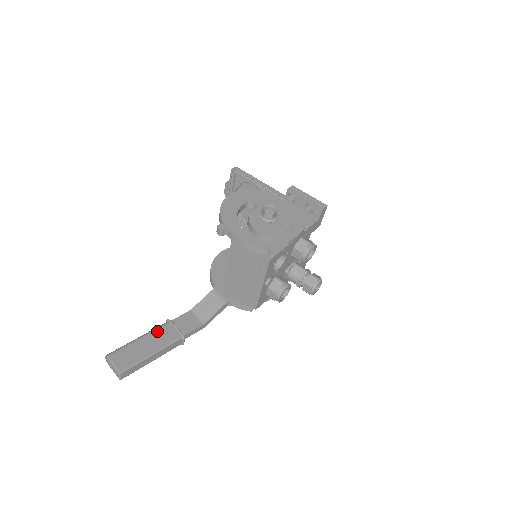
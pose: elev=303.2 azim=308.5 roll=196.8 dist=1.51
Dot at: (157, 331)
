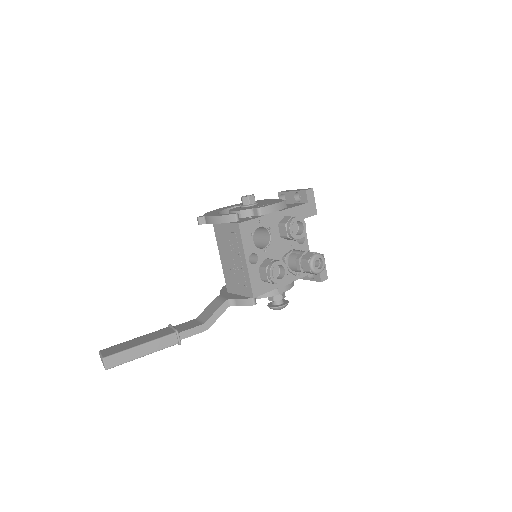
Dot at: (154, 332)
